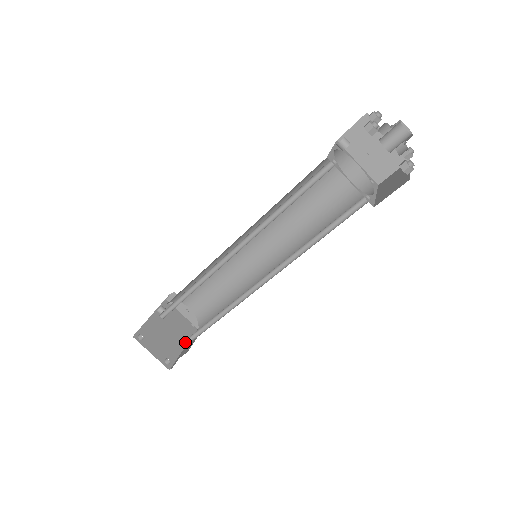
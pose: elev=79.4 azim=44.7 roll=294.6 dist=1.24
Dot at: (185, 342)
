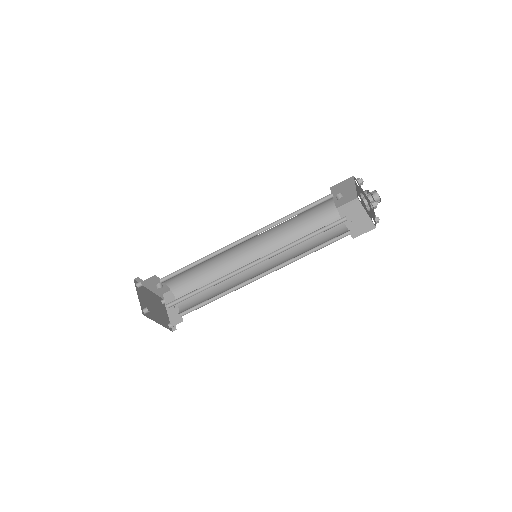
Dot at: (159, 322)
